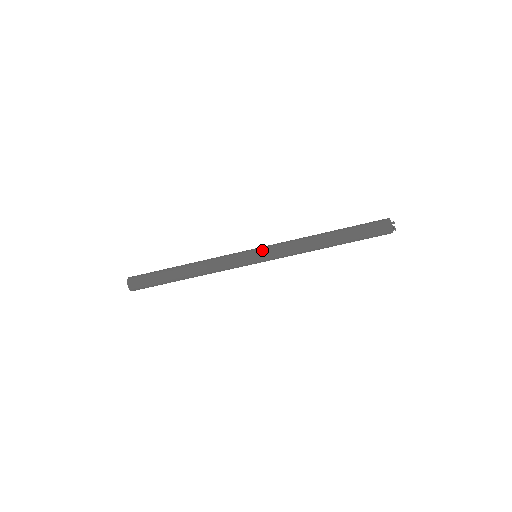
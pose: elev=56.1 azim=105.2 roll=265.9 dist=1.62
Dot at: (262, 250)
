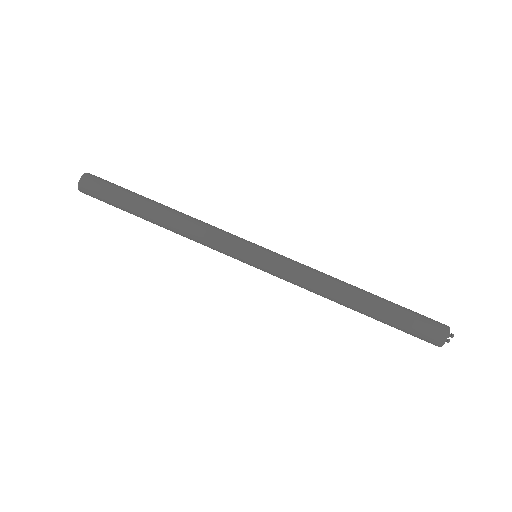
Dot at: occluded
